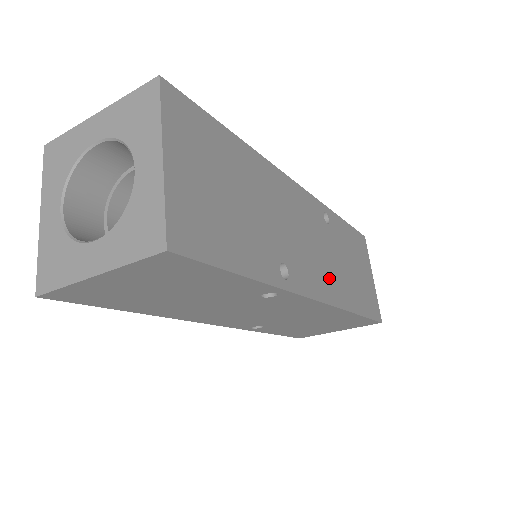
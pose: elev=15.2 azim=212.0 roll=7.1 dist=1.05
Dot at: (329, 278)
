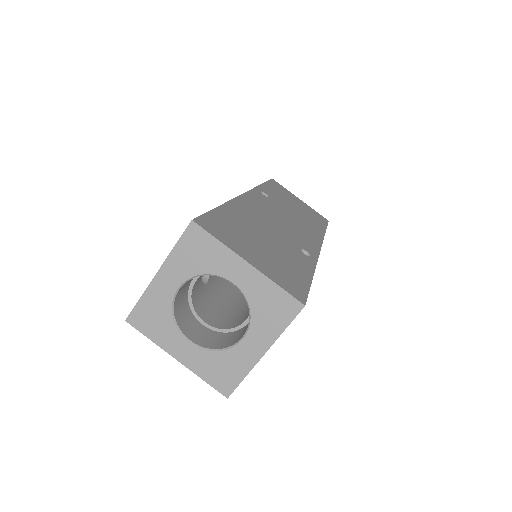
Dot at: (305, 229)
